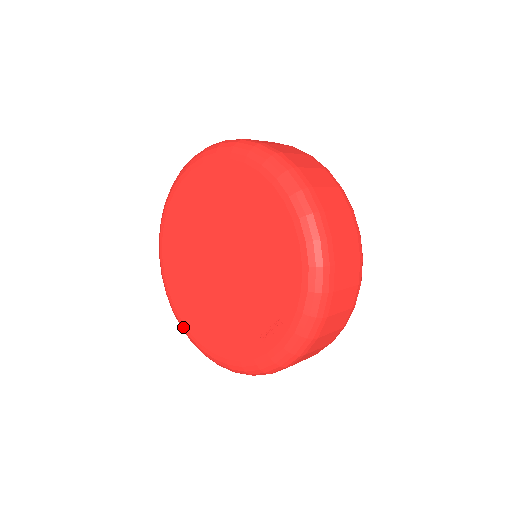
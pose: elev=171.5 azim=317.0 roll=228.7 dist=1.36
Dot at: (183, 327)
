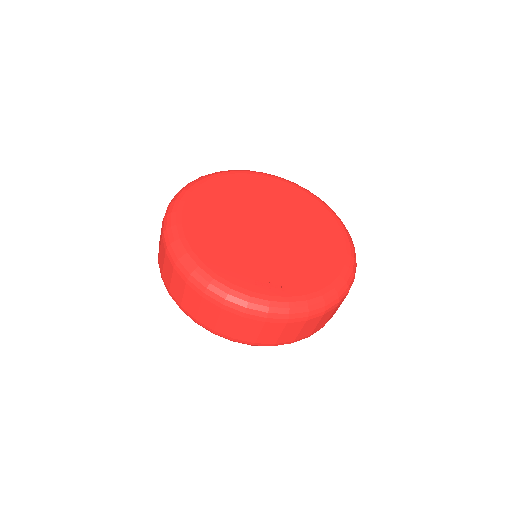
Dot at: (177, 215)
